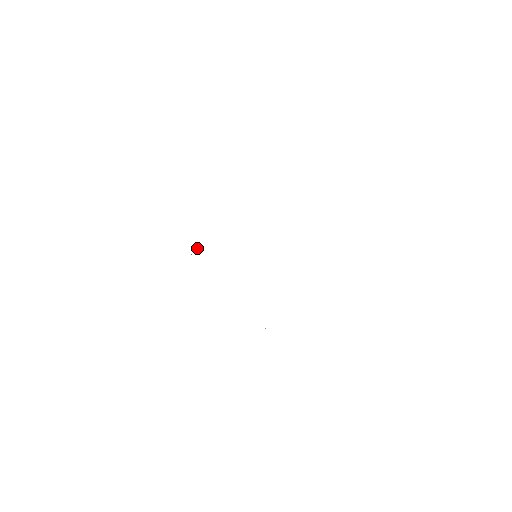
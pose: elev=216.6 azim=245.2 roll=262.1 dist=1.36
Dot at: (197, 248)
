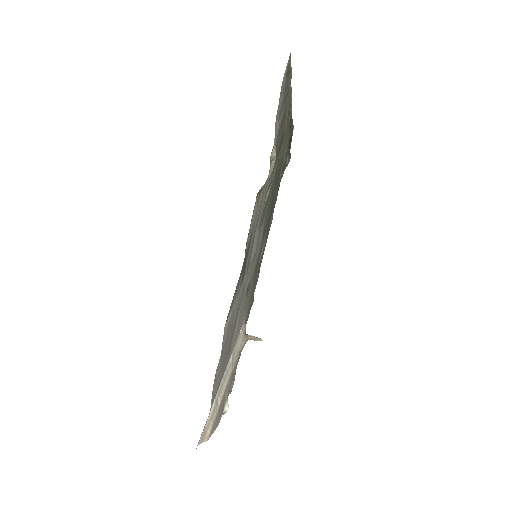
Dot at: (248, 336)
